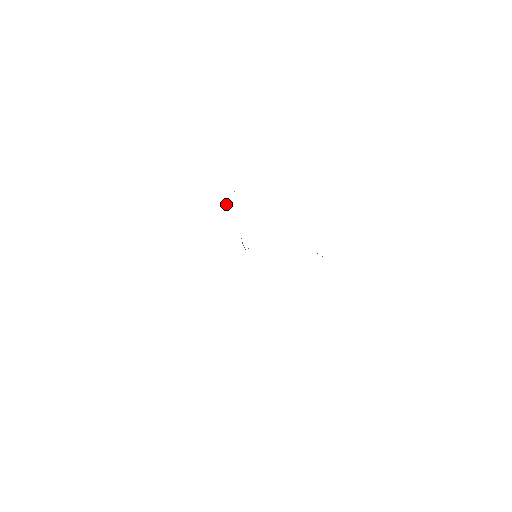
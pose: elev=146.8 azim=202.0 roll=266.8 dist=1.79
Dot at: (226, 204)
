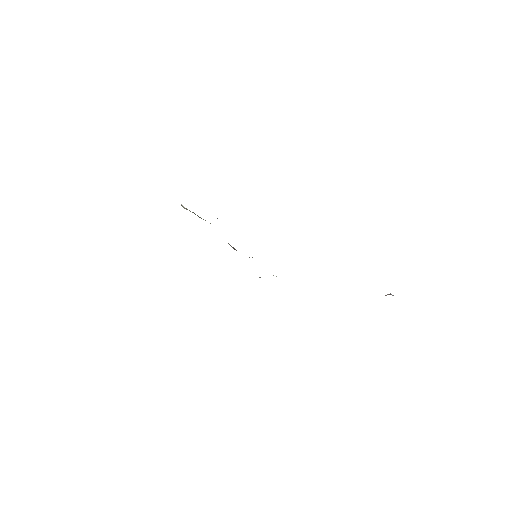
Dot at: (183, 207)
